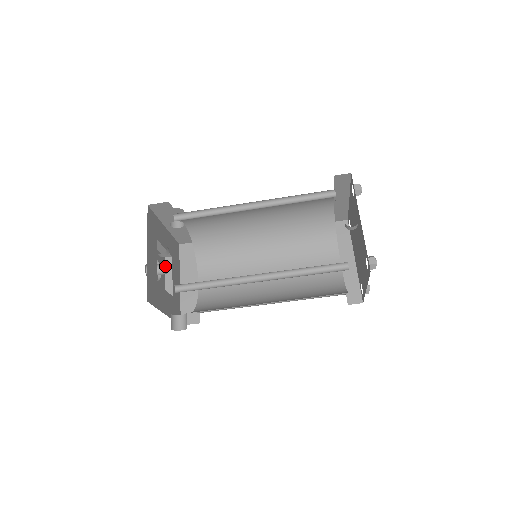
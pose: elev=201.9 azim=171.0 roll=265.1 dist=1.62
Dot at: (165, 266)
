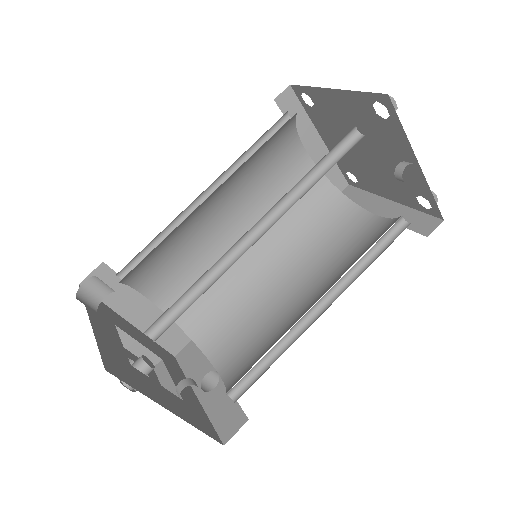
Dot at: (144, 359)
